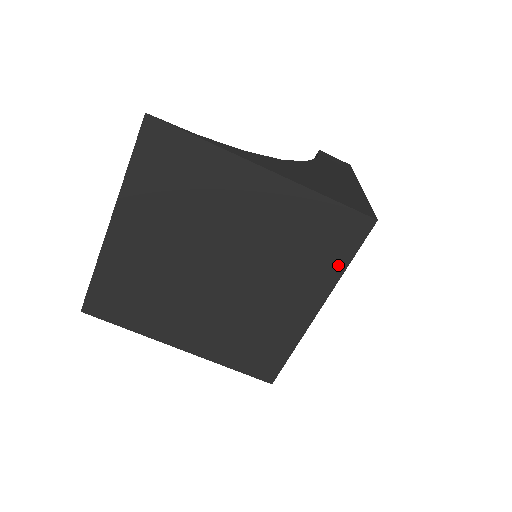
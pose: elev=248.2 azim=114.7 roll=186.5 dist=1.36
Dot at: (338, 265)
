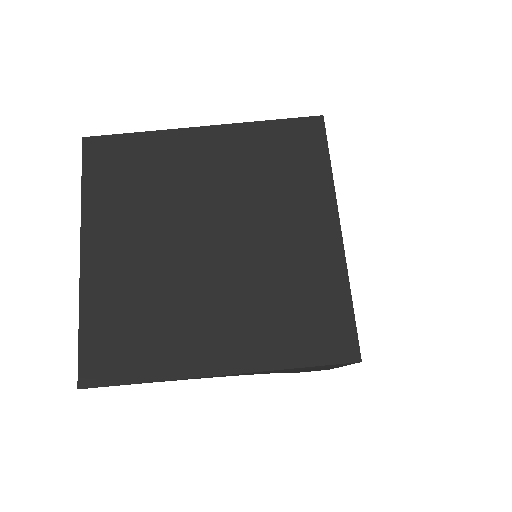
Dot at: (322, 171)
